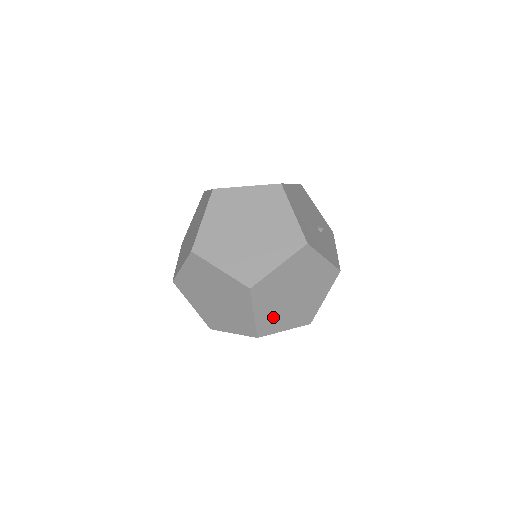
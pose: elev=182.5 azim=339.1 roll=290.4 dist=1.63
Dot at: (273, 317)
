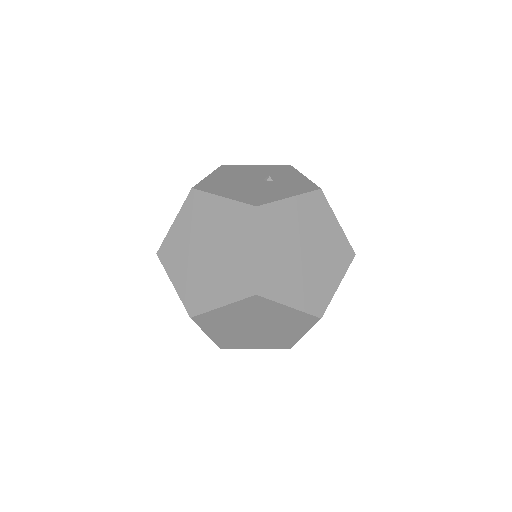
Dot at: (311, 289)
